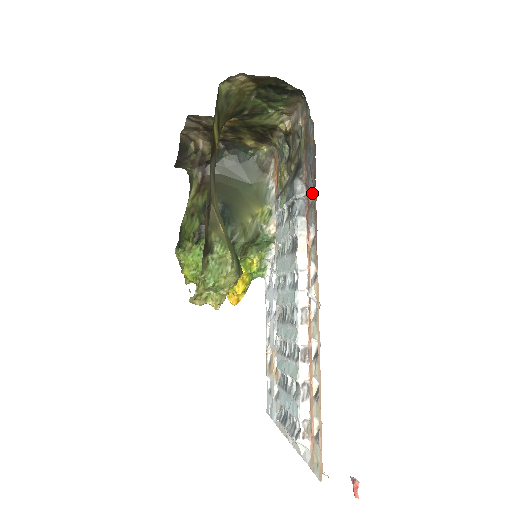
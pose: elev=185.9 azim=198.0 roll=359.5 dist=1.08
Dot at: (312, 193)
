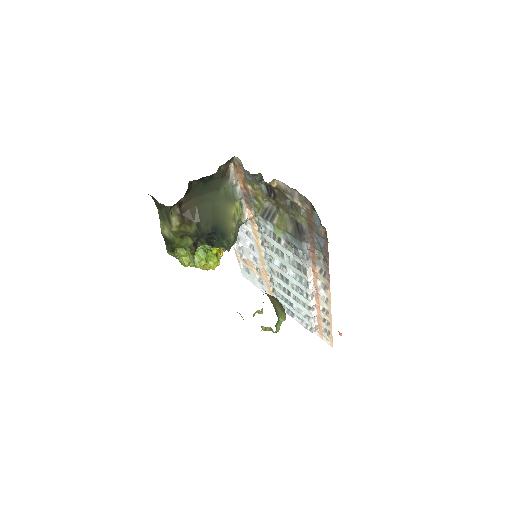
Dot at: (318, 251)
